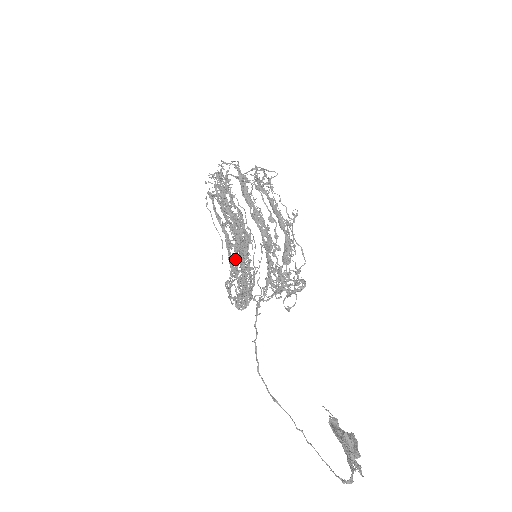
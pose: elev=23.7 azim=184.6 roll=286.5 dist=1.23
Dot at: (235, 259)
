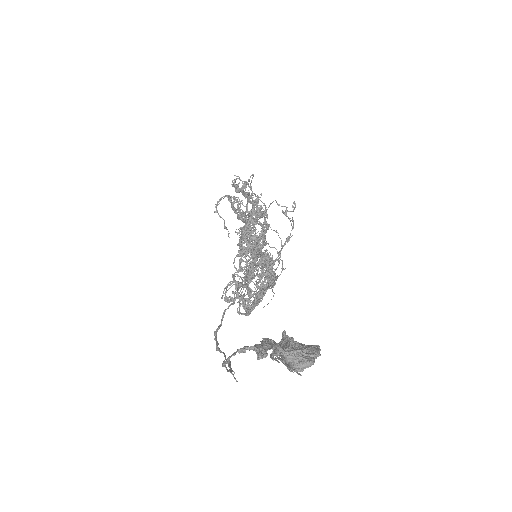
Dot at: occluded
